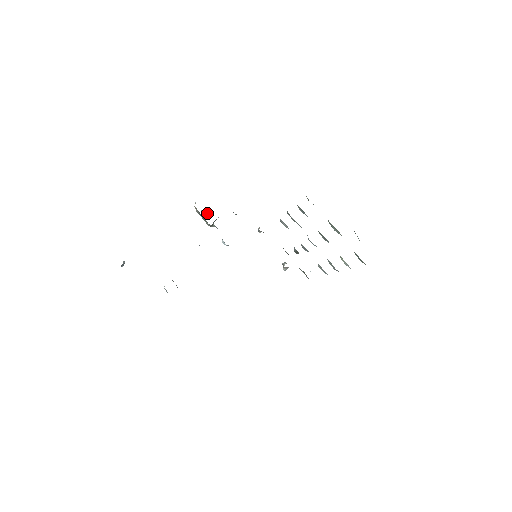
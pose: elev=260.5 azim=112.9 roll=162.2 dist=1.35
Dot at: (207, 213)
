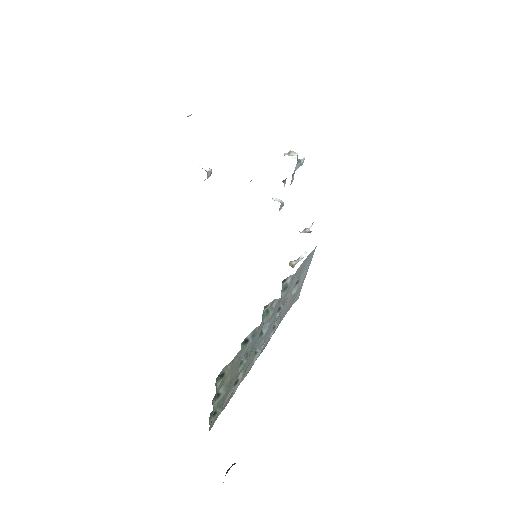
Dot at: occluded
